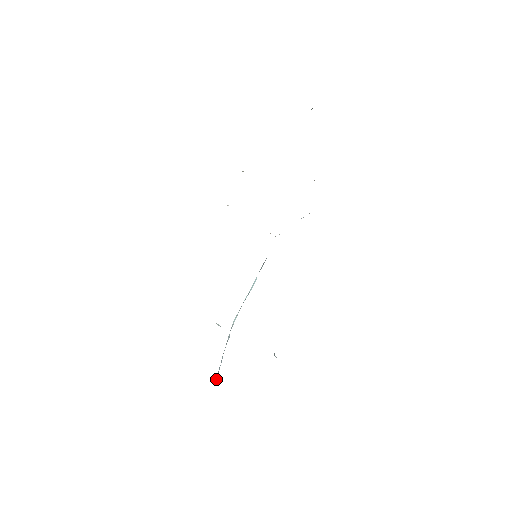
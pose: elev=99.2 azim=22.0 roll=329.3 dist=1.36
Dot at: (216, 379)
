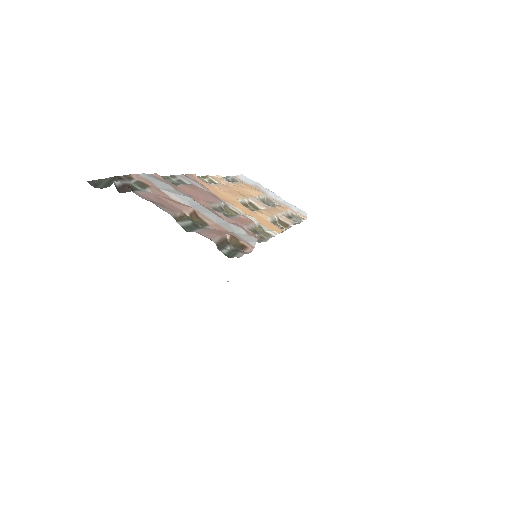
Dot at: occluded
